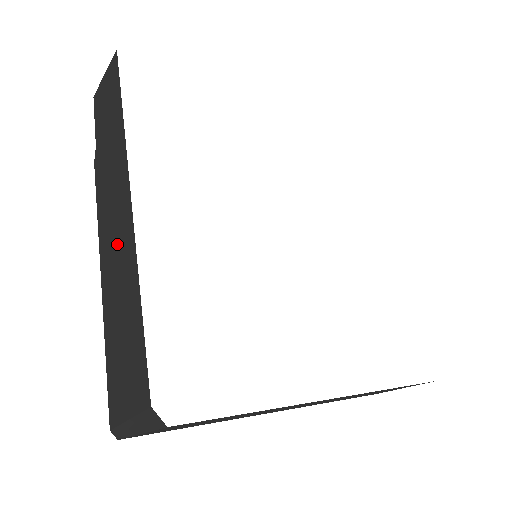
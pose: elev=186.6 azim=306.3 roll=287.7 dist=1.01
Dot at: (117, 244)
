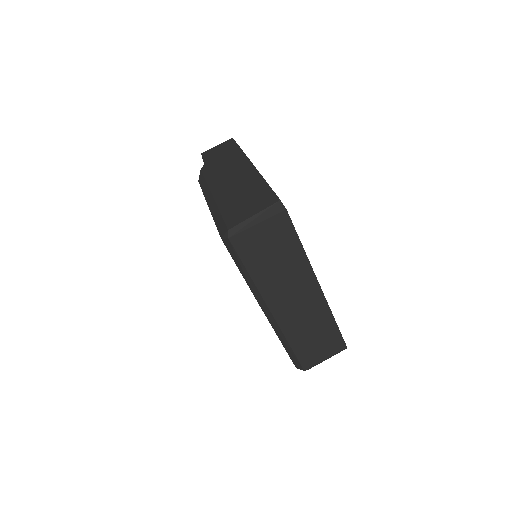
Dot at: (236, 178)
